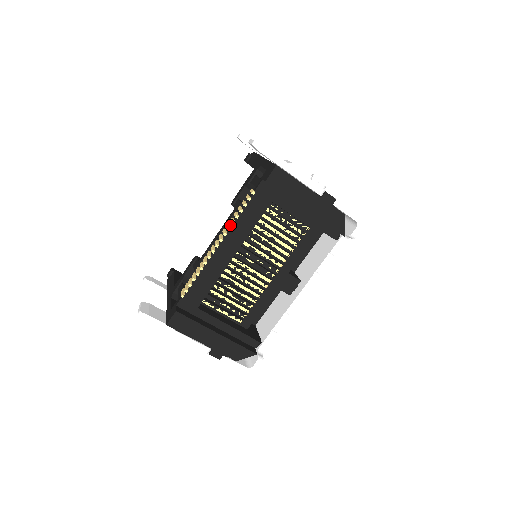
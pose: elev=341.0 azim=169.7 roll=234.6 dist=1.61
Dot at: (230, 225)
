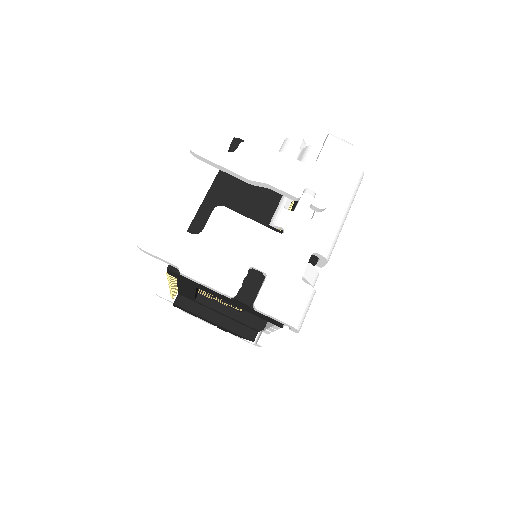
Dot at: occluded
